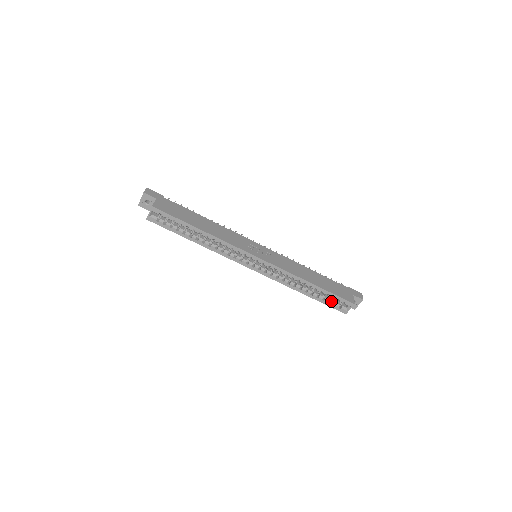
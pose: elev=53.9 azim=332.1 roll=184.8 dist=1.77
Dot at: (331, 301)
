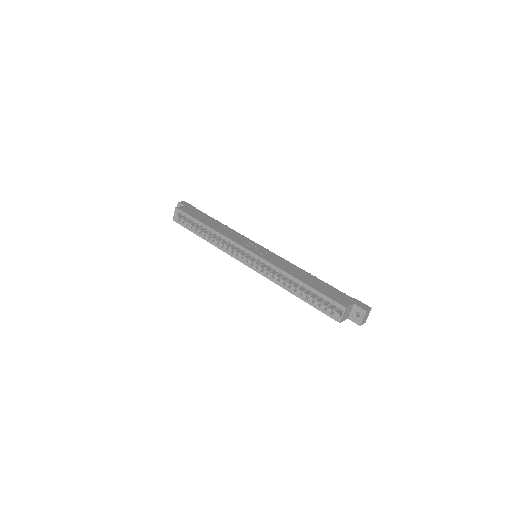
Dot at: (322, 304)
